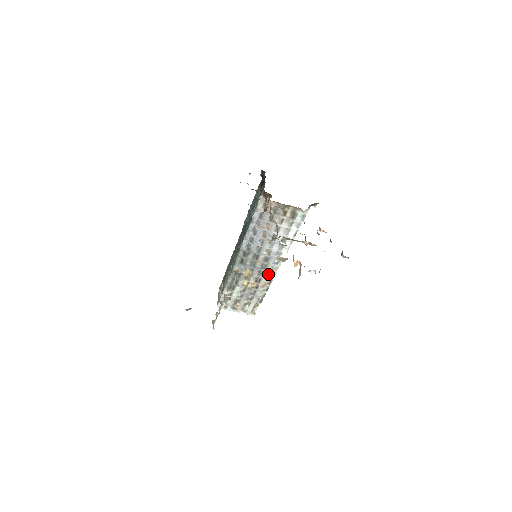
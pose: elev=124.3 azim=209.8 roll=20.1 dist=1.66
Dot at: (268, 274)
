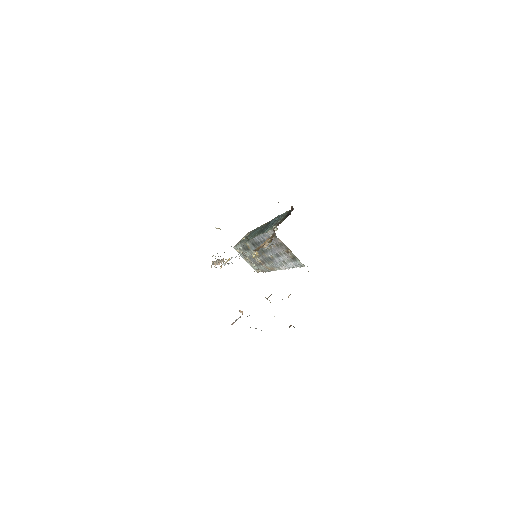
Dot at: (270, 266)
